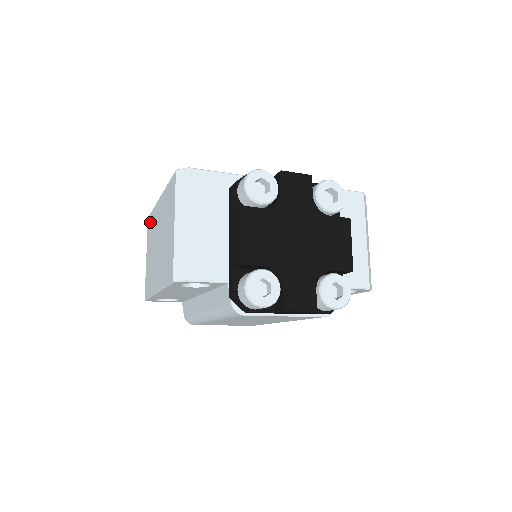
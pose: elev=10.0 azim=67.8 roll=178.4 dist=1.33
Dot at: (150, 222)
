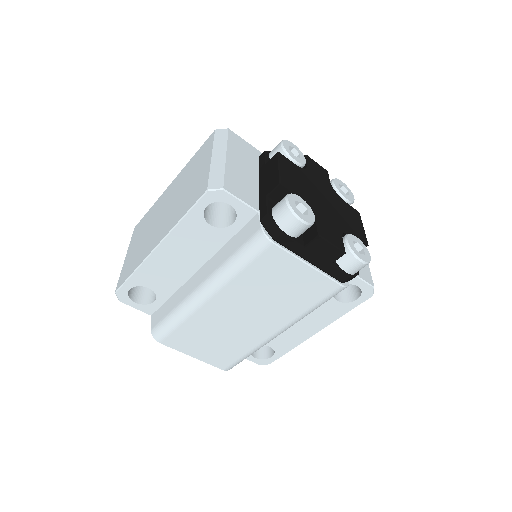
Dot at: (142, 222)
